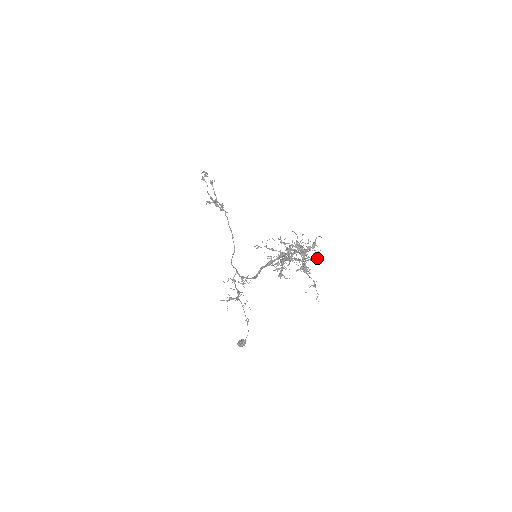
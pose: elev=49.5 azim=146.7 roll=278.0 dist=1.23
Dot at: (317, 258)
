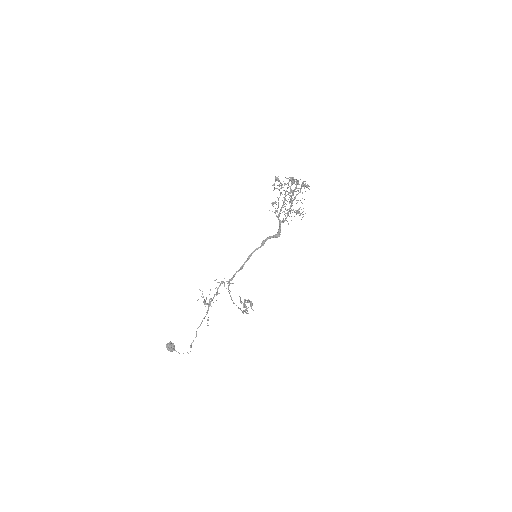
Dot at: occluded
